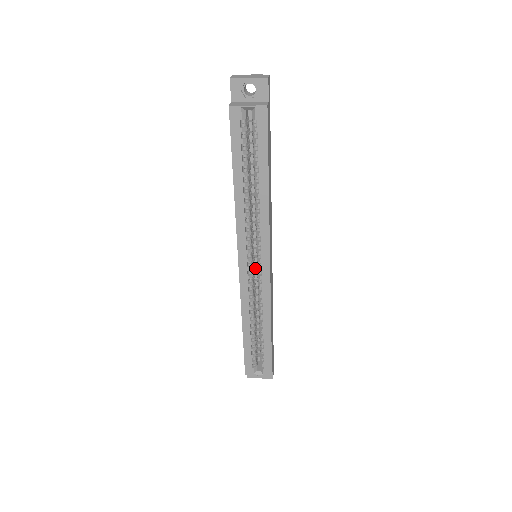
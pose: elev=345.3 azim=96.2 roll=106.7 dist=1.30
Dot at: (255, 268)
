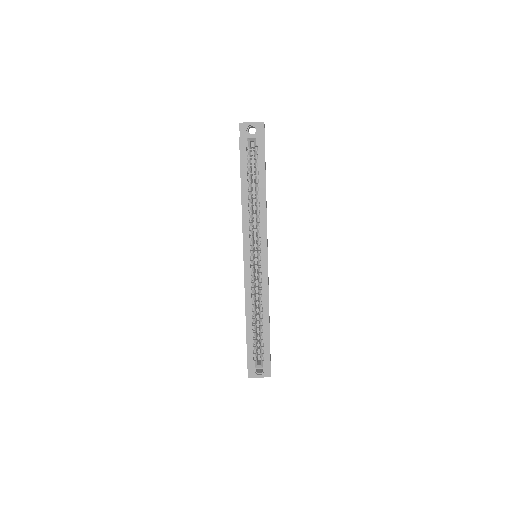
Dot at: (255, 267)
